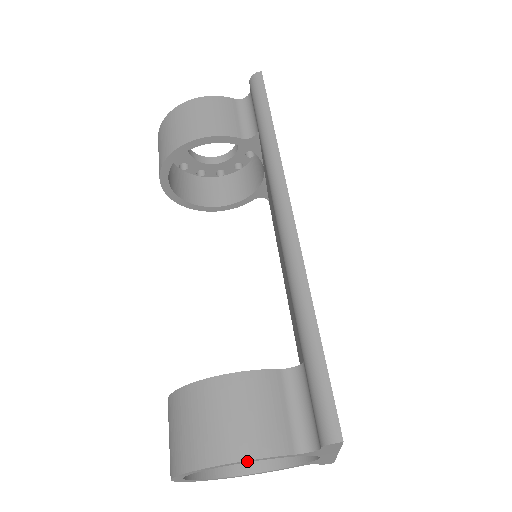
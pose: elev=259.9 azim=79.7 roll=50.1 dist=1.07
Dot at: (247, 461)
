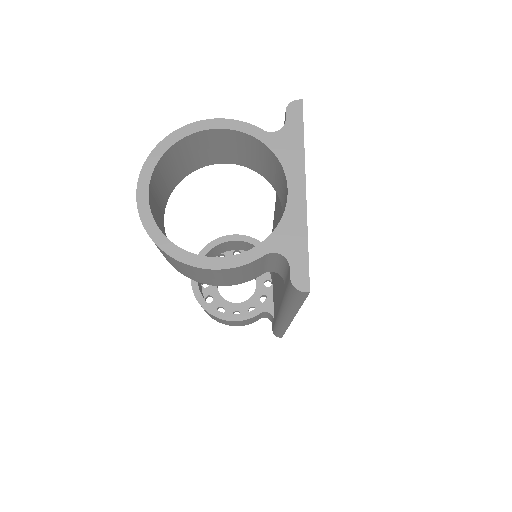
Dot at: (224, 123)
